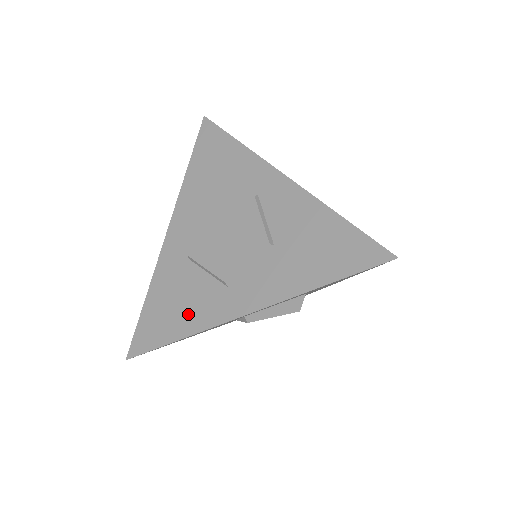
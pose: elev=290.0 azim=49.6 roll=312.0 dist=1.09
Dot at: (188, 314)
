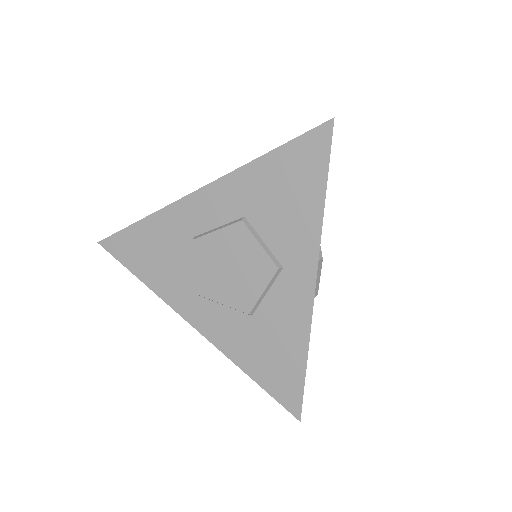
Dot at: (160, 274)
